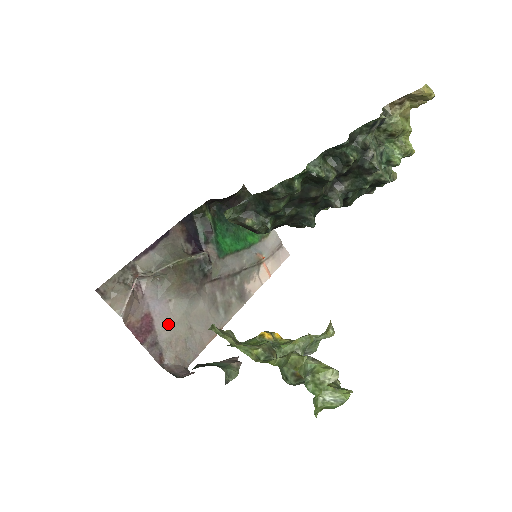
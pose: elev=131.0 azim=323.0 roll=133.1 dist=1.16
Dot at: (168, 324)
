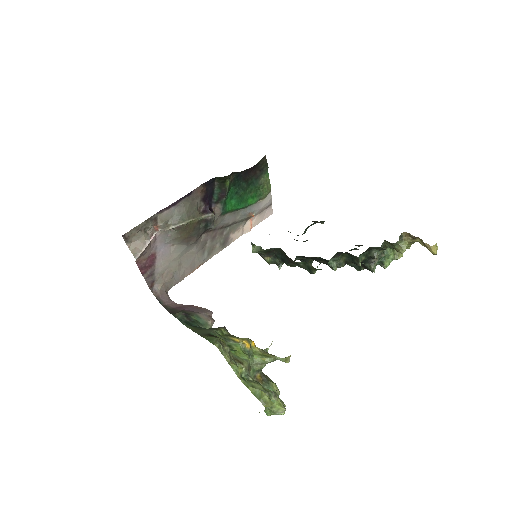
Dot at: (165, 262)
